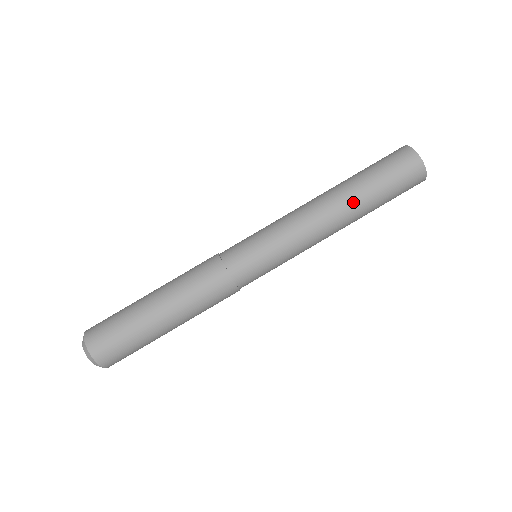
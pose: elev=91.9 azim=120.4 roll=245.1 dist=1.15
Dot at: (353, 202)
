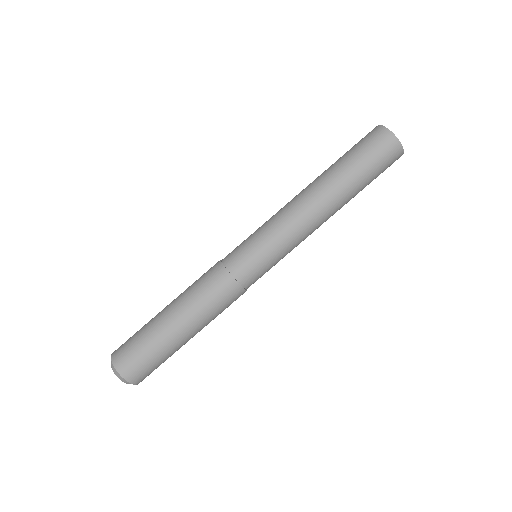
Dot at: (338, 190)
